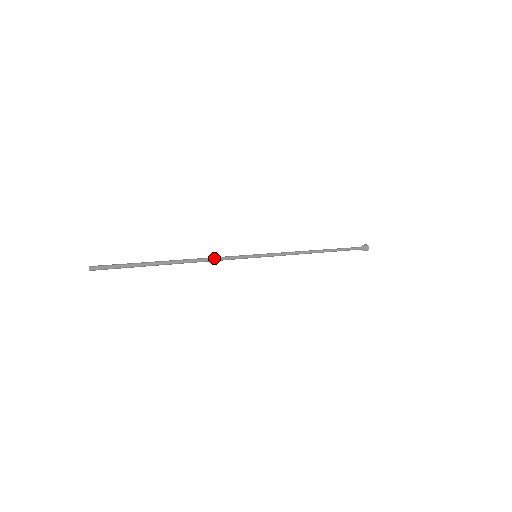
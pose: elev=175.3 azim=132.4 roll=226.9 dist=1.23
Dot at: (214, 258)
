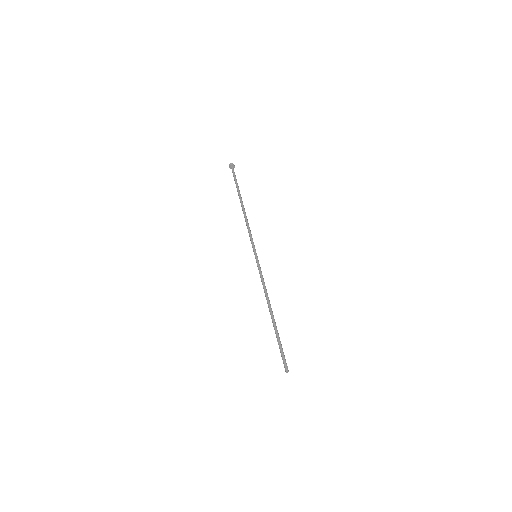
Dot at: (265, 287)
